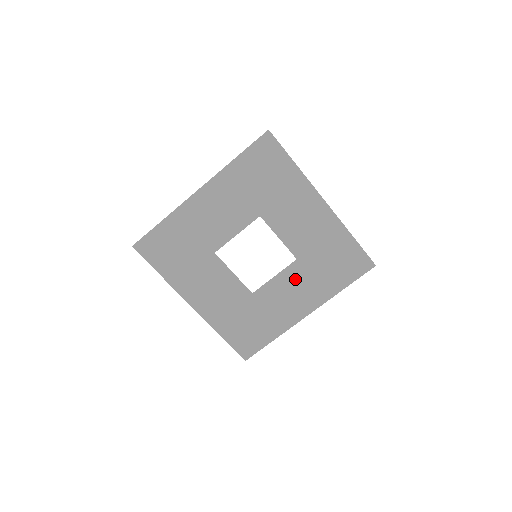
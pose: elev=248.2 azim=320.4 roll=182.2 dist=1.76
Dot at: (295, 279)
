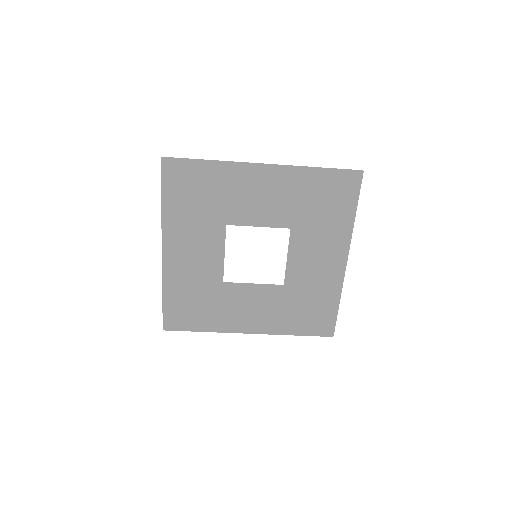
Dot at: (303, 247)
